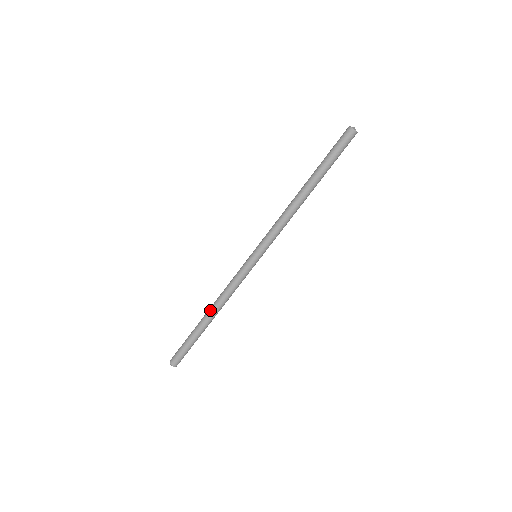
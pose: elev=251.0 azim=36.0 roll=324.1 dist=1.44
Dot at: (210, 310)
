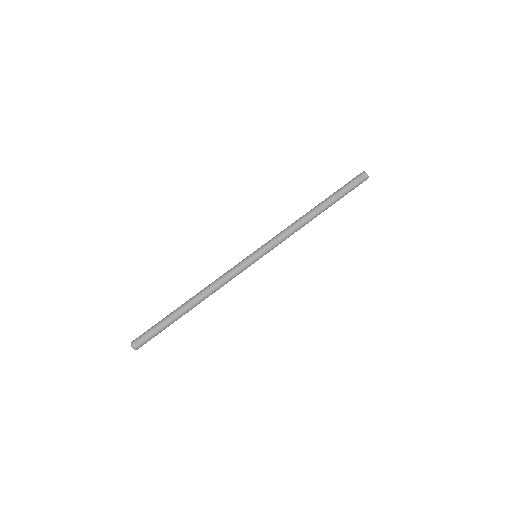
Dot at: (195, 295)
